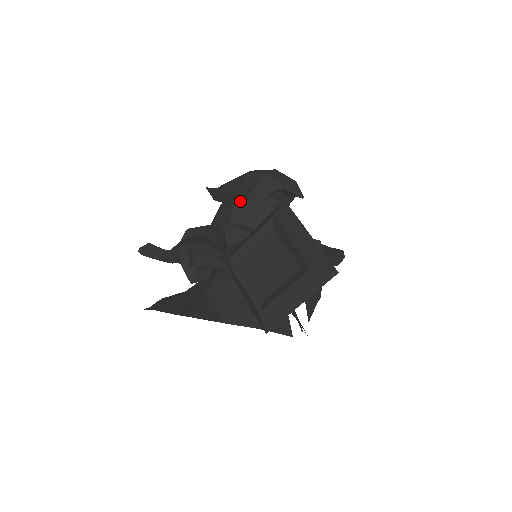
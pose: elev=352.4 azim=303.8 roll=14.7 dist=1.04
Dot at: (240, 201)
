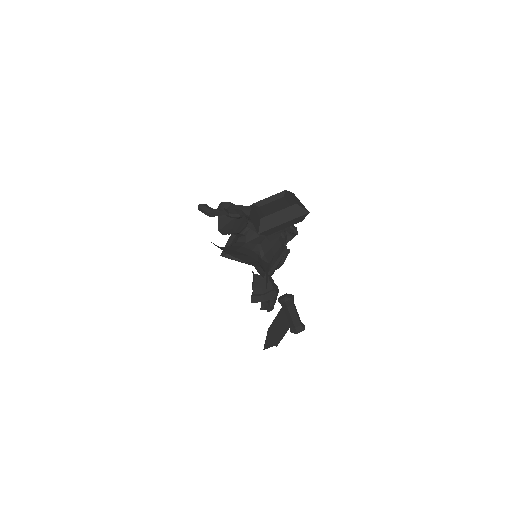
Dot at: occluded
